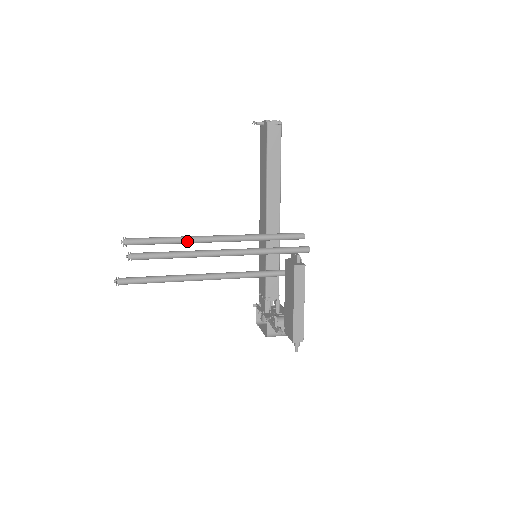
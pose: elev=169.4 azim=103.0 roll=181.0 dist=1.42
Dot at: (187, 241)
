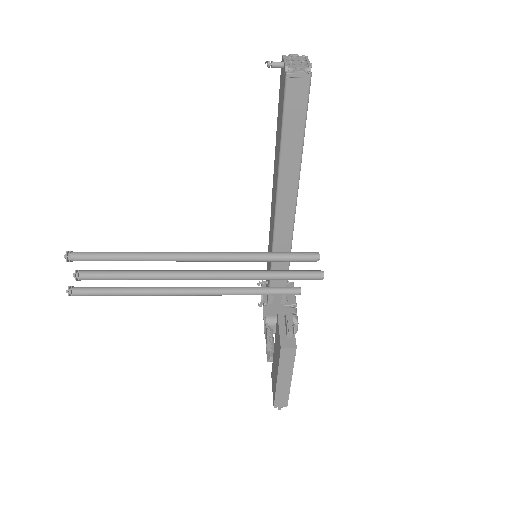
Dot at: (152, 260)
